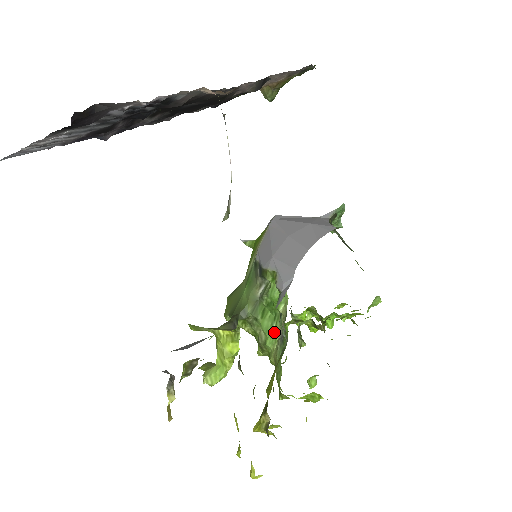
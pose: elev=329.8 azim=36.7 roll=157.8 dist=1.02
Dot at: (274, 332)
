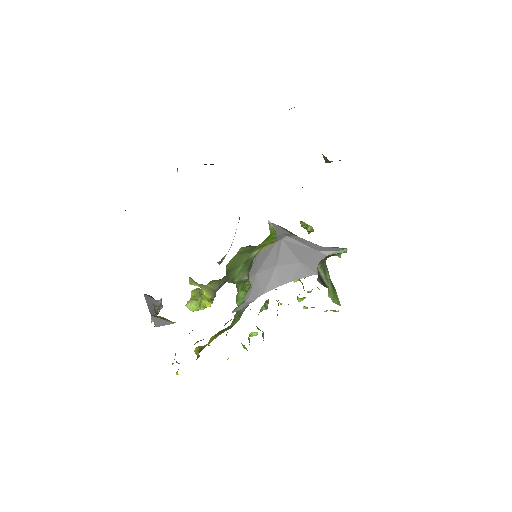
Dot at: occluded
